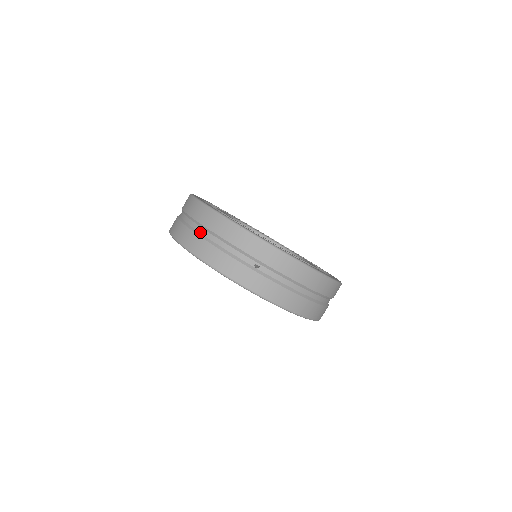
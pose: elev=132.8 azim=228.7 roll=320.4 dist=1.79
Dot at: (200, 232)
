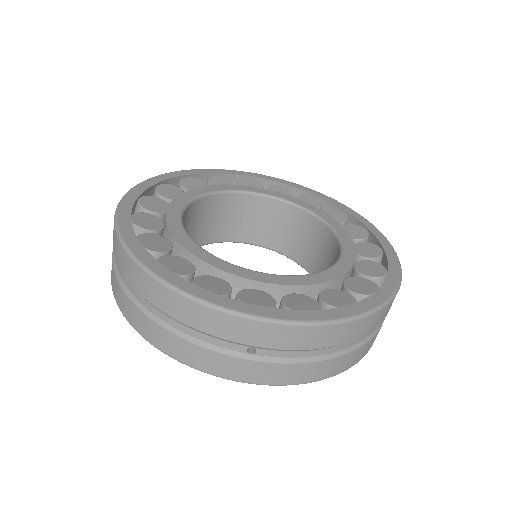
Dot at: (144, 306)
